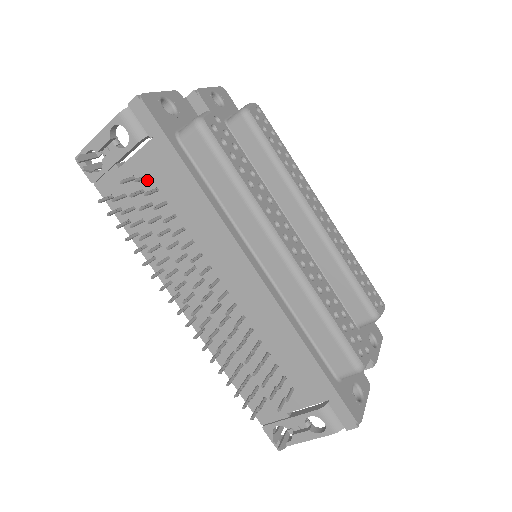
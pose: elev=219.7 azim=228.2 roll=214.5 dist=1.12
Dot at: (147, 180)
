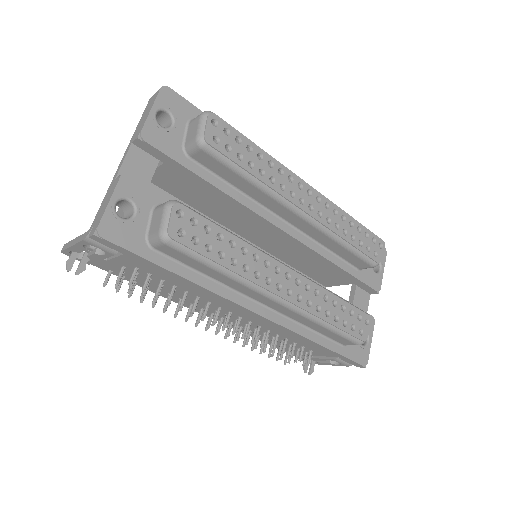
Dot at: (137, 269)
